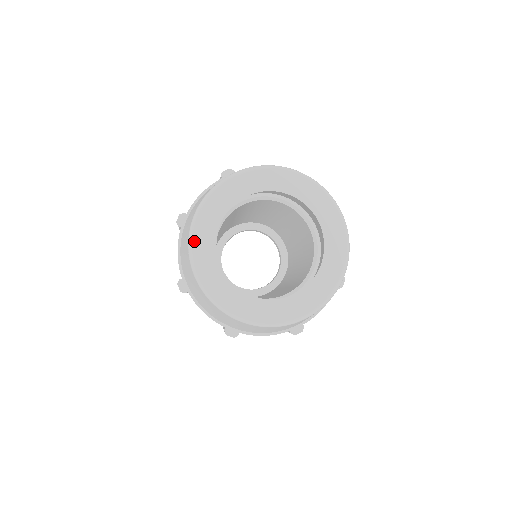
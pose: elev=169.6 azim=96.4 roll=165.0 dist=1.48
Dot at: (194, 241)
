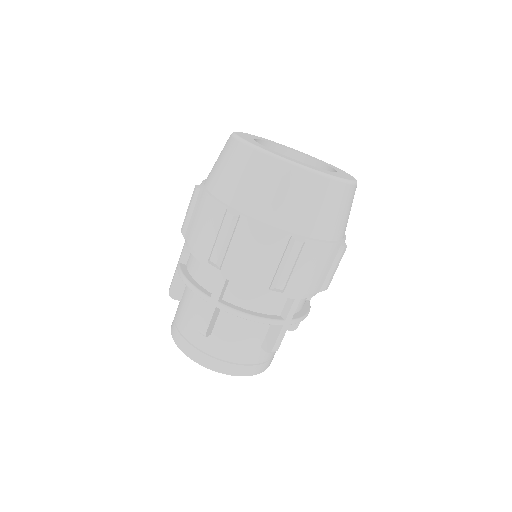
Dot at: (245, 140)
